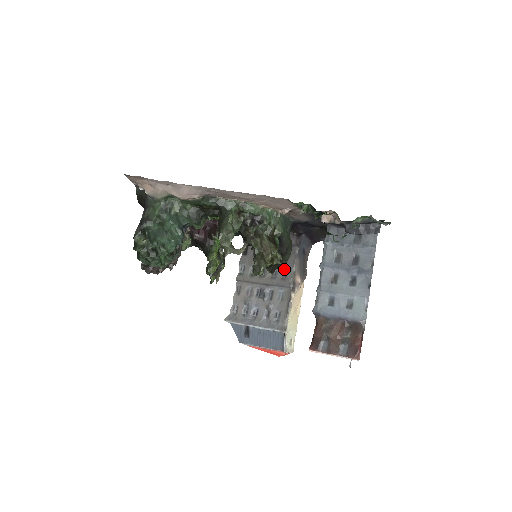
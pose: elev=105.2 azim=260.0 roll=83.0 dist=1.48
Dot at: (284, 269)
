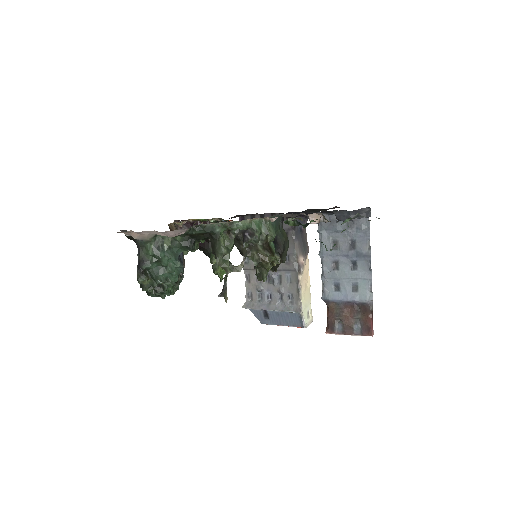
Dot at: occluded
